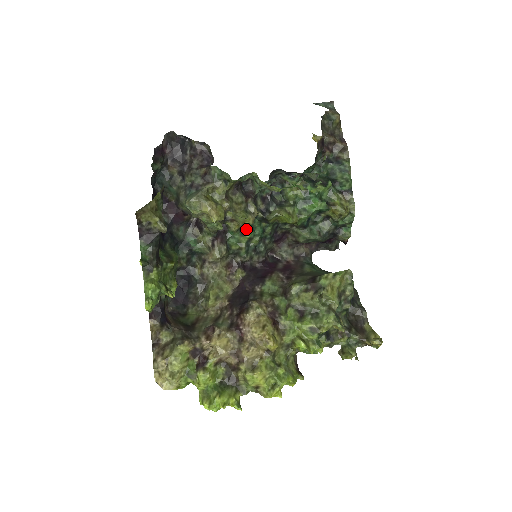
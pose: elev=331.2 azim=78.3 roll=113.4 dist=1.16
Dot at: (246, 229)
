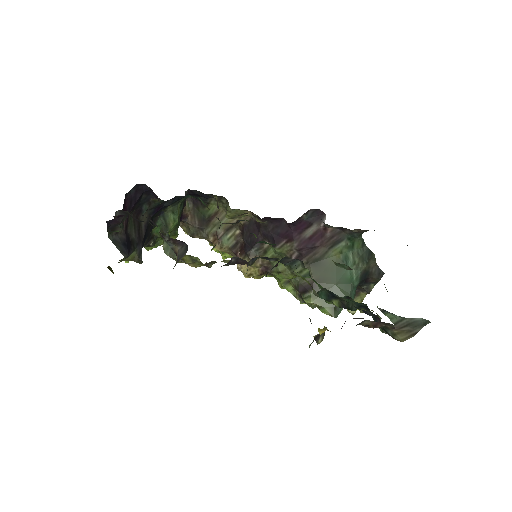
Dot at: occluded
